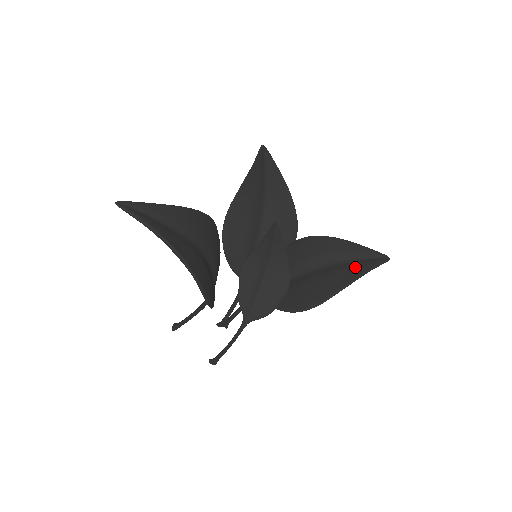
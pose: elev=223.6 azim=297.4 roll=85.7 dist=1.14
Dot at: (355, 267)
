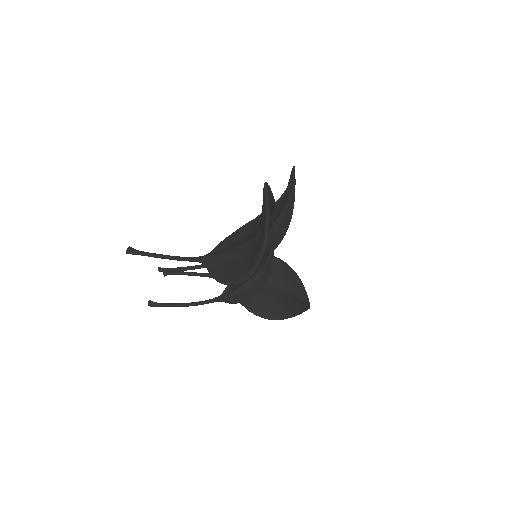
Dot at: (299, 304)
